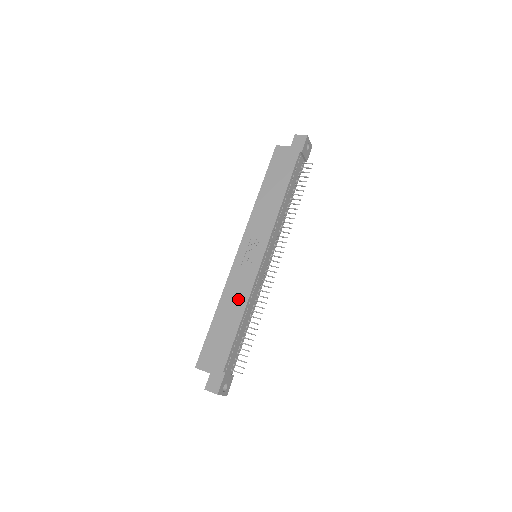
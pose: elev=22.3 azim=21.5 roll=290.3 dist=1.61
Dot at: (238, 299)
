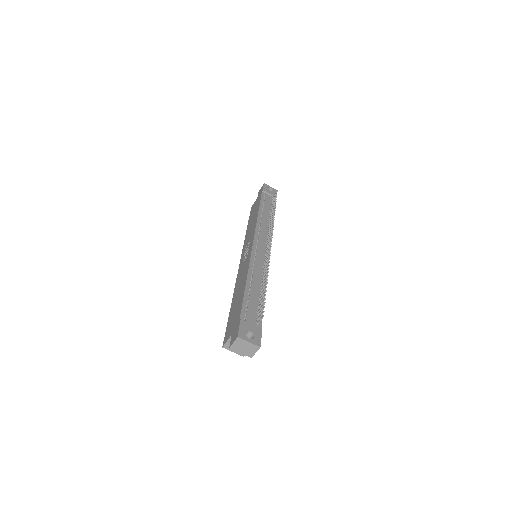
Dot at: (243, 278)
